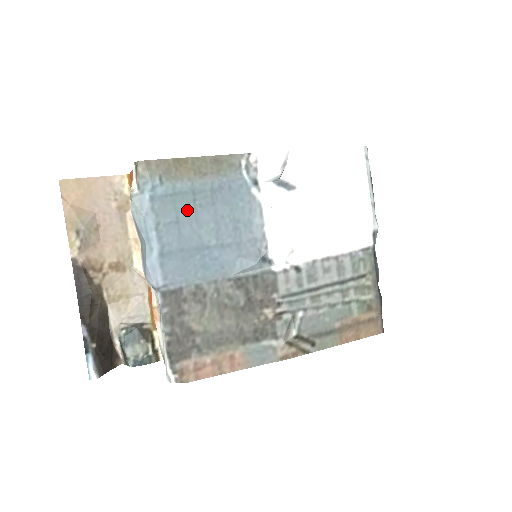
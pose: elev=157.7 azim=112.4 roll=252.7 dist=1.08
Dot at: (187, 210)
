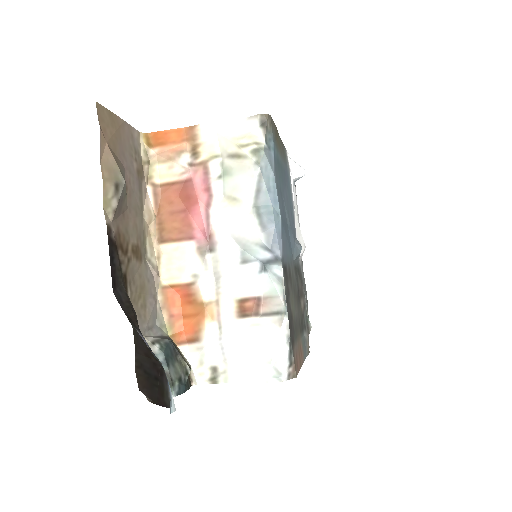
Dot at: (281, 183)
